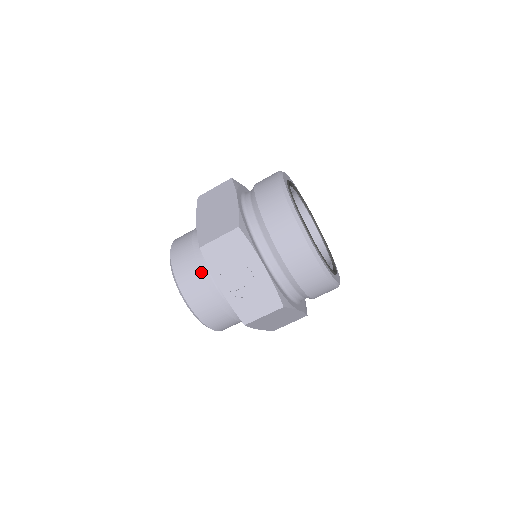
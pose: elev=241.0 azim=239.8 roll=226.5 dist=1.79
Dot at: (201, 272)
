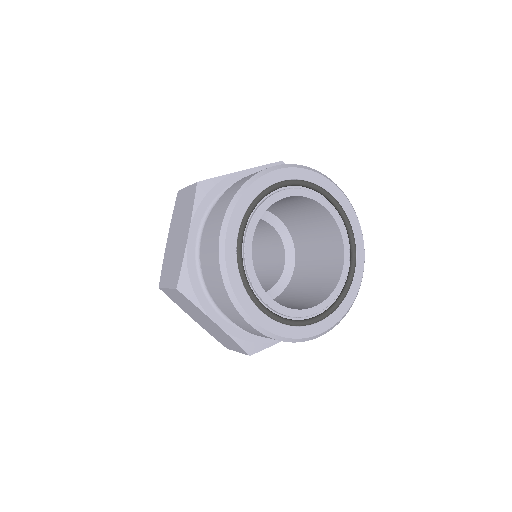
Dot at: occluded
